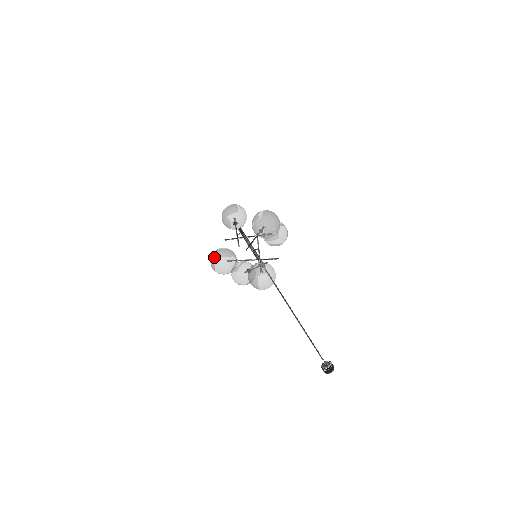
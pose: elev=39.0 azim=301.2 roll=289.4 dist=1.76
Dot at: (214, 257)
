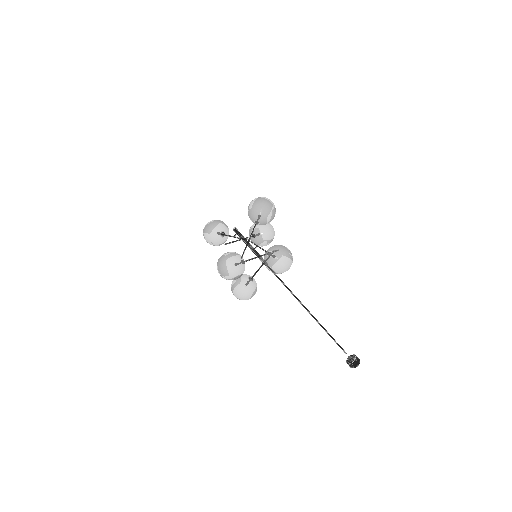
Dot at: (223, 261)
